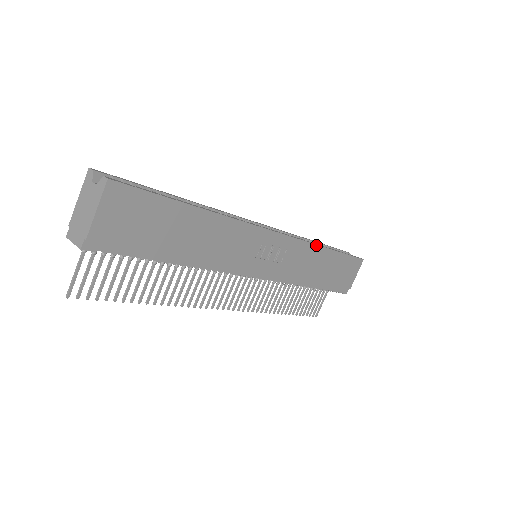
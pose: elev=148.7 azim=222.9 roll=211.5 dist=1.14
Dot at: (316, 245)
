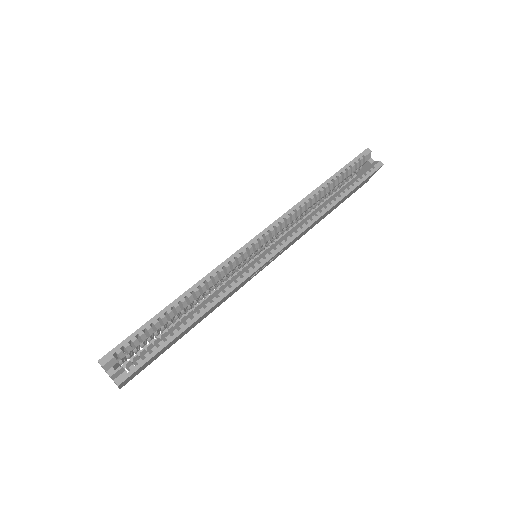
Dot at: (318, 219)
